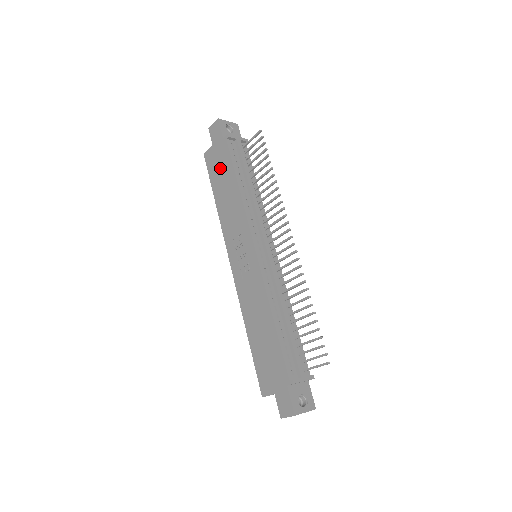
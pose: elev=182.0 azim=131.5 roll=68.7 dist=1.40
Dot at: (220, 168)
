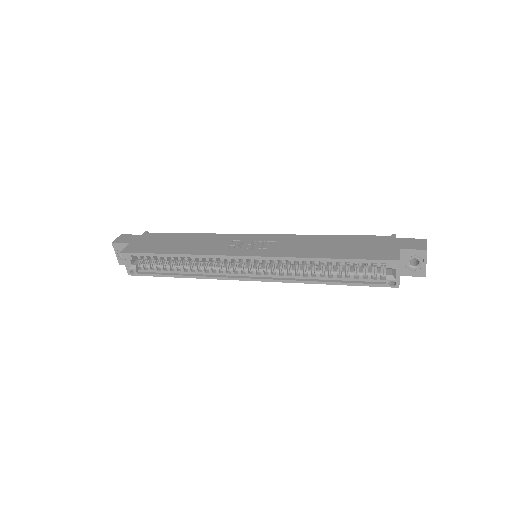
Dot at: (157, 242)
